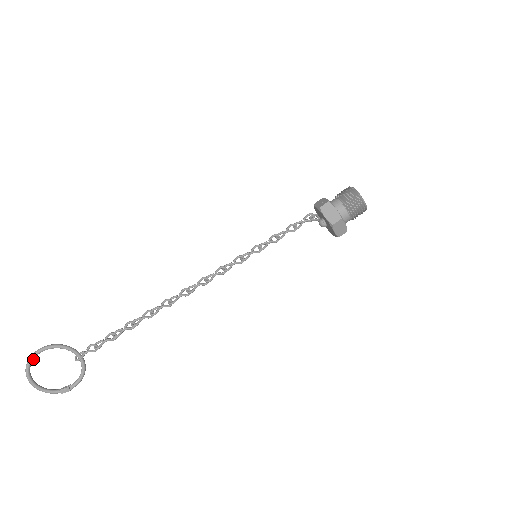
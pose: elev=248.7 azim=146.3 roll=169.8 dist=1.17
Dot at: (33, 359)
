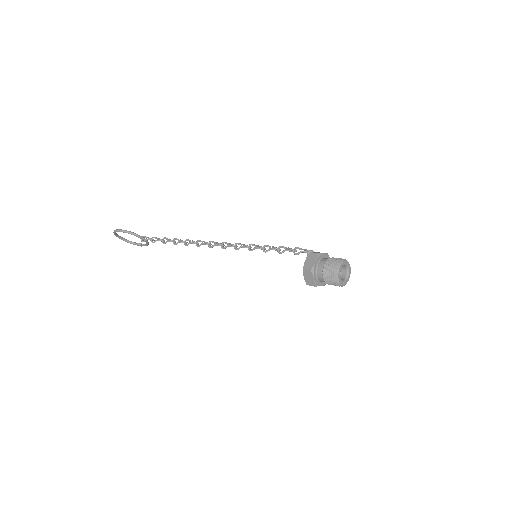
Dot at: occluded
